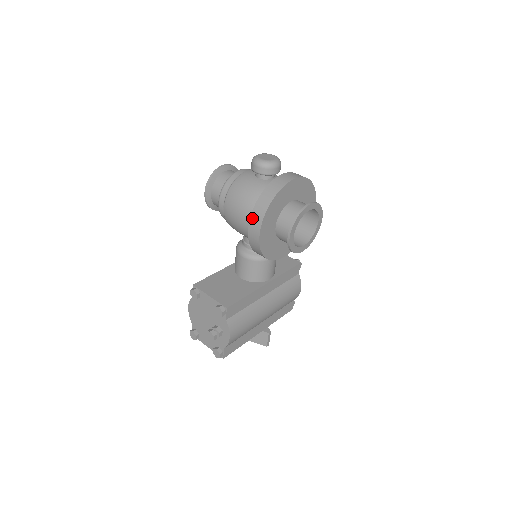
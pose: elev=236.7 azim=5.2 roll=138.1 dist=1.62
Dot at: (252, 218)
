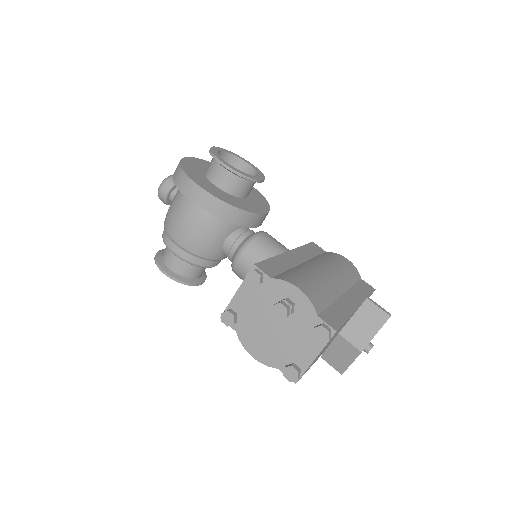
Dot at: (182, 190)
